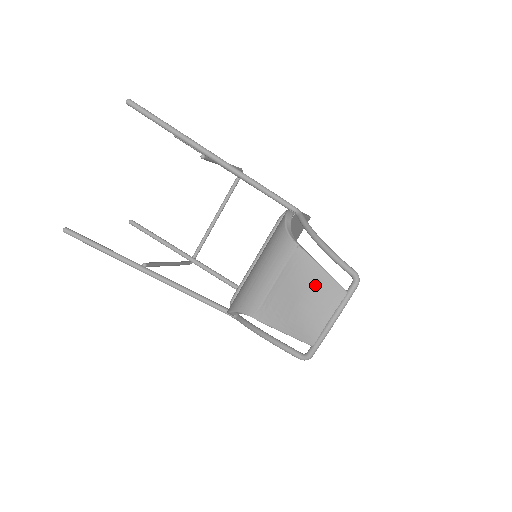
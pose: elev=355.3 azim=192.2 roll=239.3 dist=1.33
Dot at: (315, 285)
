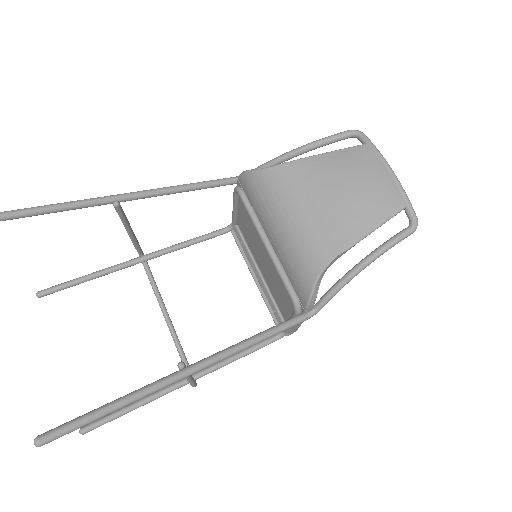
Dot at: (343, 165)
